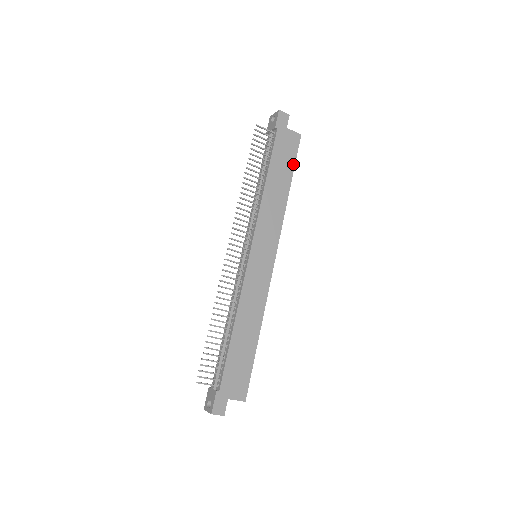
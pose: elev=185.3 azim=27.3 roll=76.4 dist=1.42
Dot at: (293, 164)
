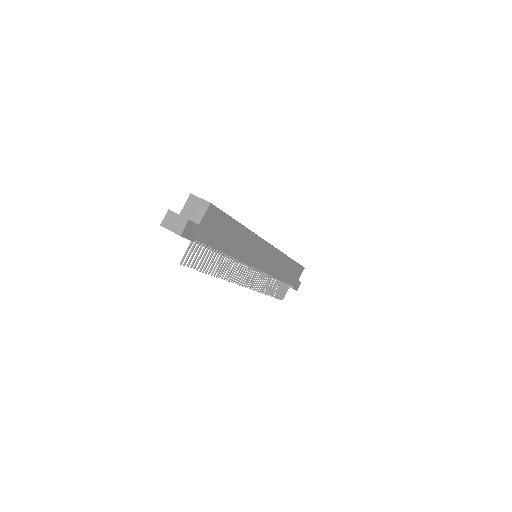
Dot at: (228, 219)
